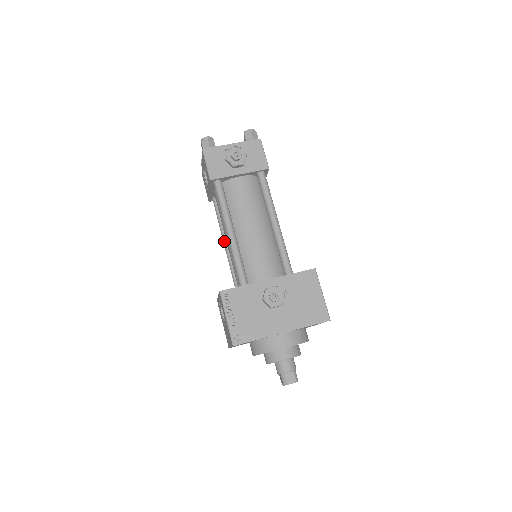
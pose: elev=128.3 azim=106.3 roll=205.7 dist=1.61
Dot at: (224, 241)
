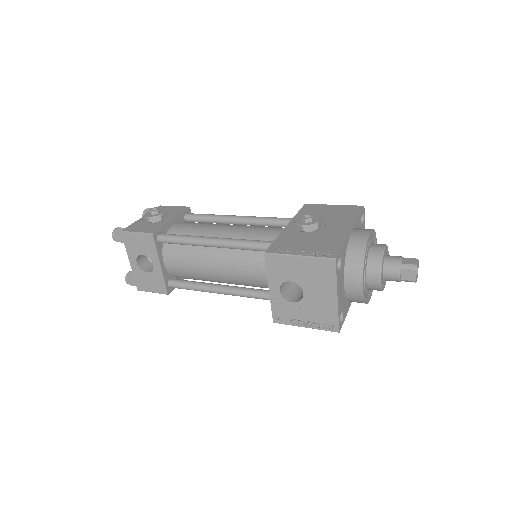
Dot at: (217, 288)
